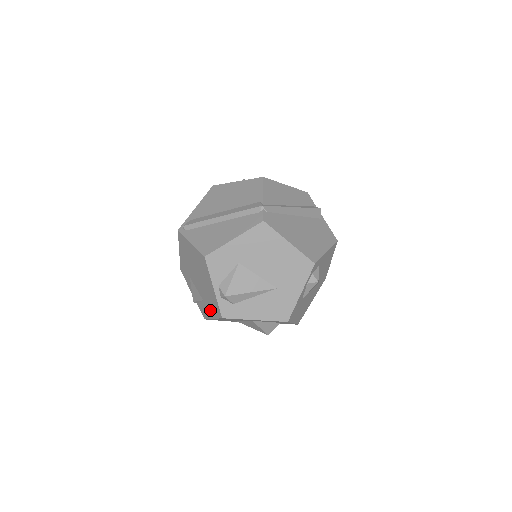
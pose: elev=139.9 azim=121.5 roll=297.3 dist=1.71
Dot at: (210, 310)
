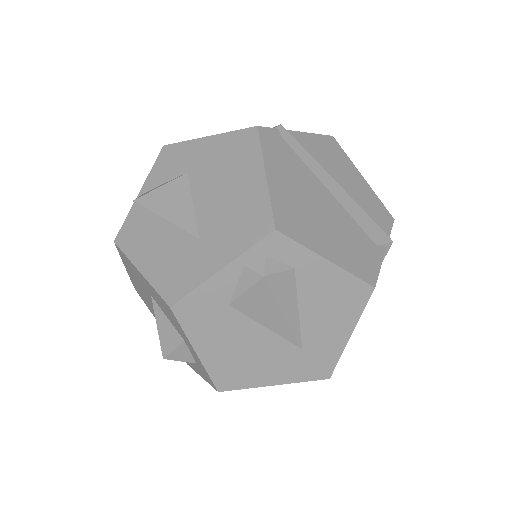
Dot at: occluded
